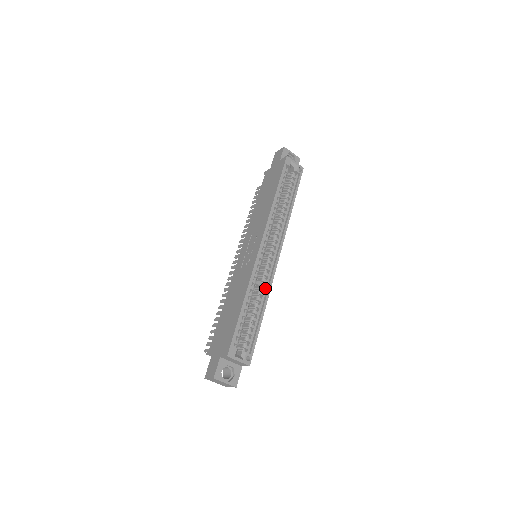
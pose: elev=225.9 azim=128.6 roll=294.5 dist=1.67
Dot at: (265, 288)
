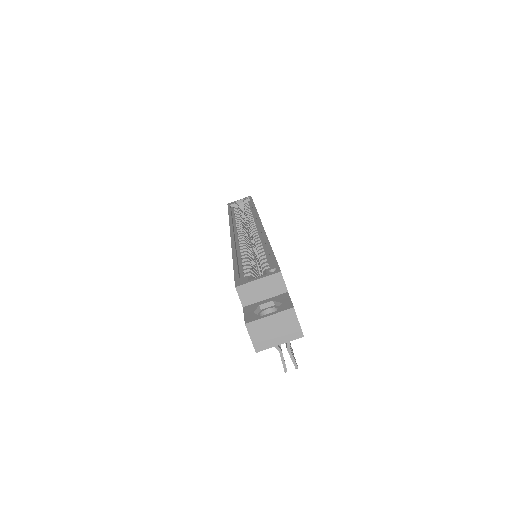
Dot at: (261, 240)
